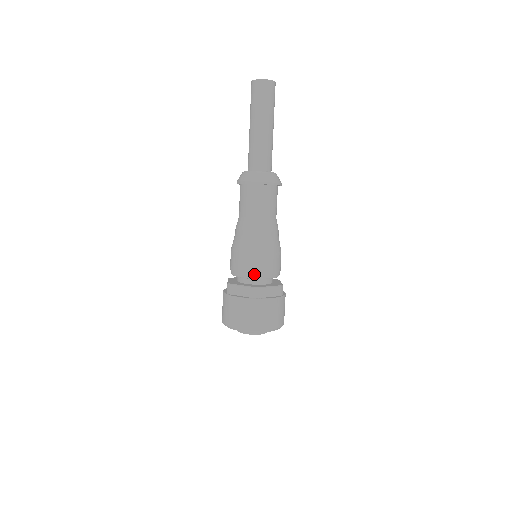
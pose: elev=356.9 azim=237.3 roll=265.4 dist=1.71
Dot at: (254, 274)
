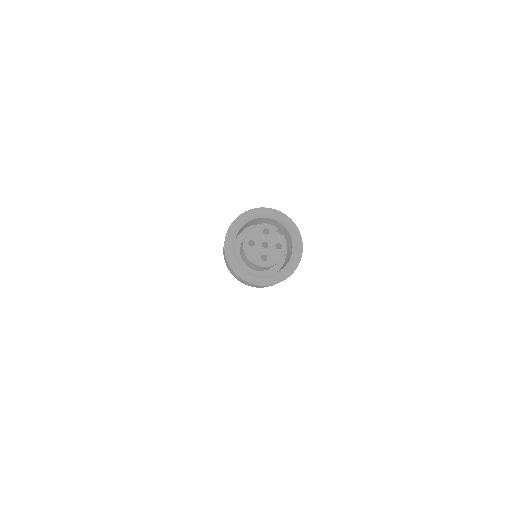
Dot at: occluded
